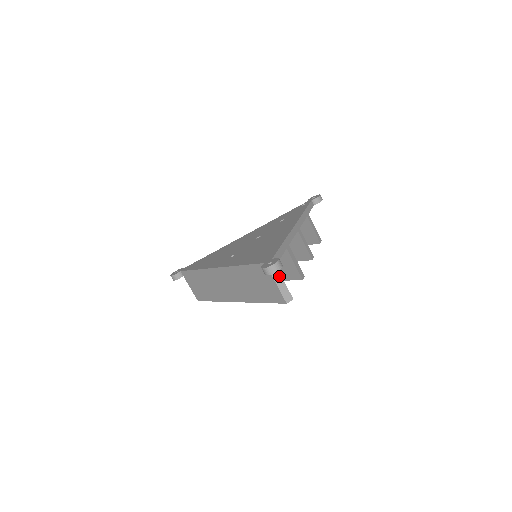
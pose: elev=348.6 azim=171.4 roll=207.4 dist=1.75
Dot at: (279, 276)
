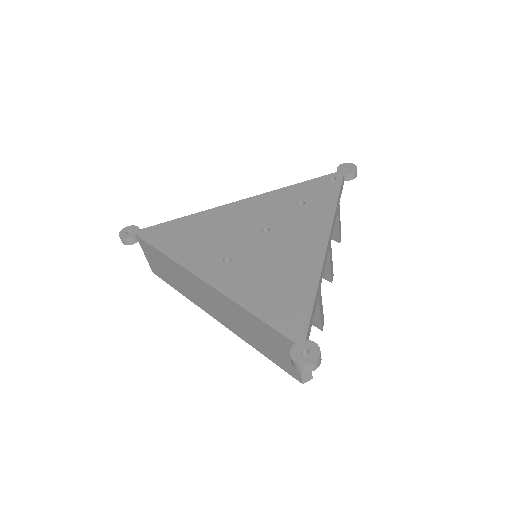
Dot at: occluded
